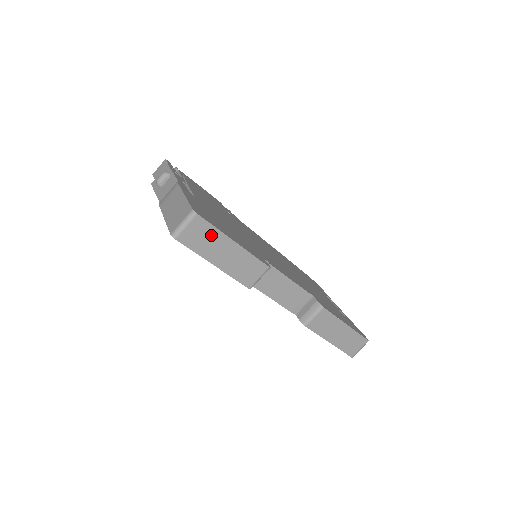
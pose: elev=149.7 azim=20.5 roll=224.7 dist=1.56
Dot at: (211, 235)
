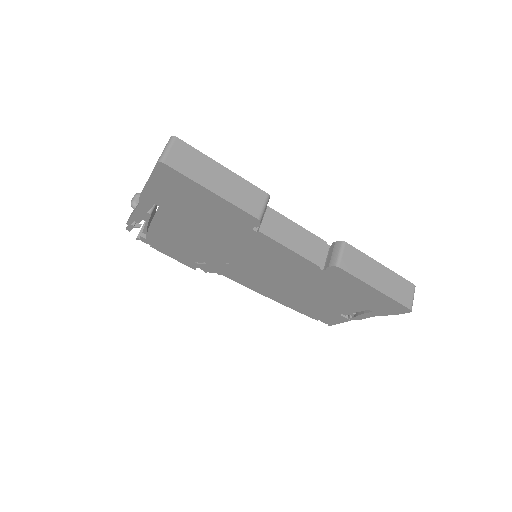
Dot at: (197, 159)
